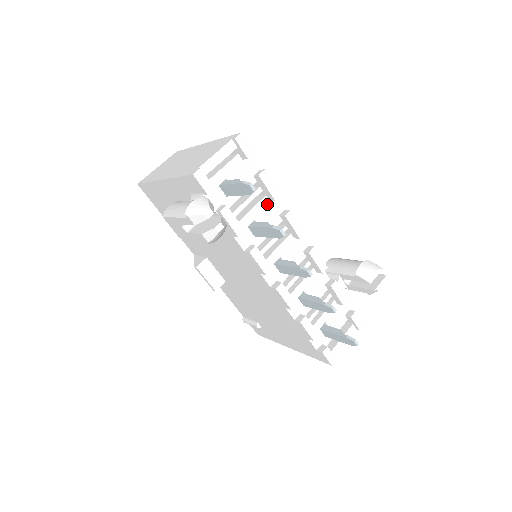
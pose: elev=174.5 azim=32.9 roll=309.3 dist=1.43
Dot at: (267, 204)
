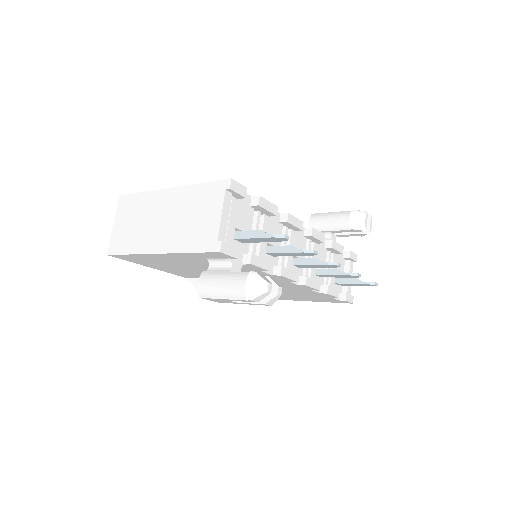
Dot at: (268, 221)
